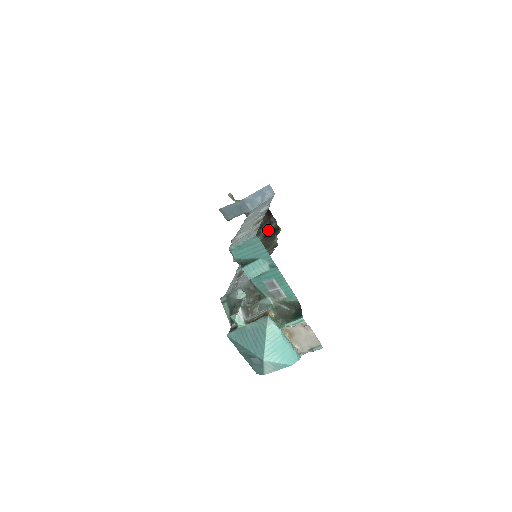
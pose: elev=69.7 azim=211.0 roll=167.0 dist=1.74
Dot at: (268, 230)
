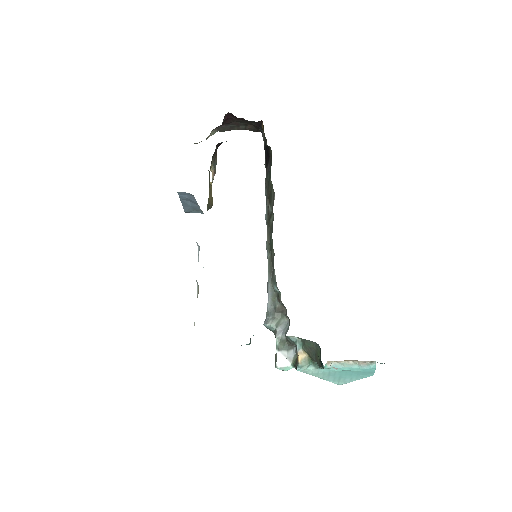
Dot at: (264, 147)
